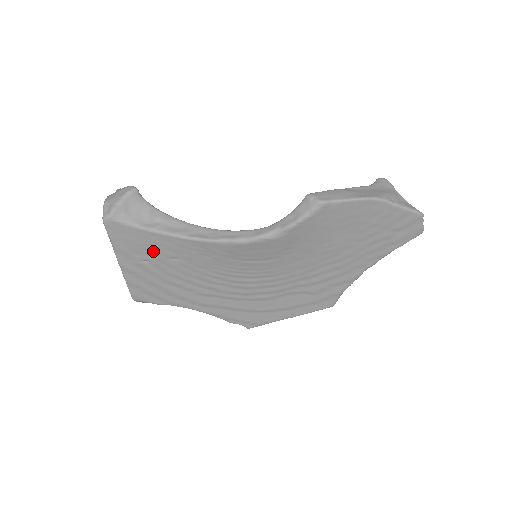
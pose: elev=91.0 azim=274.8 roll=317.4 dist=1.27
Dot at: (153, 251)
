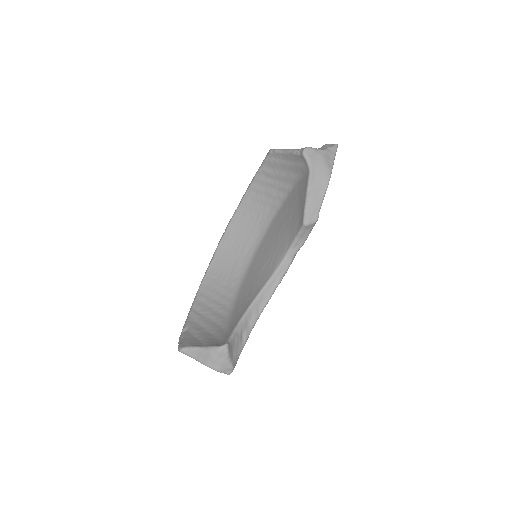
Dot at: occluded
